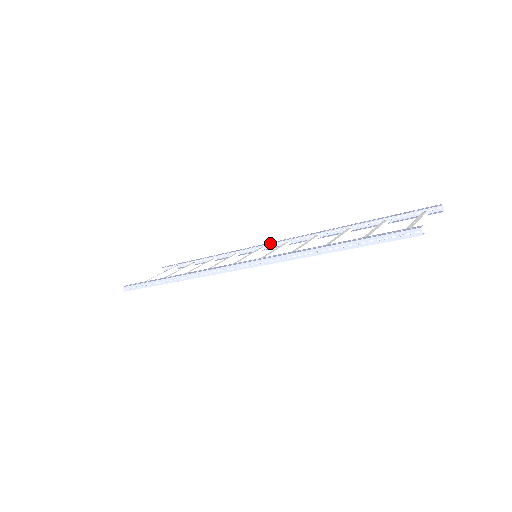
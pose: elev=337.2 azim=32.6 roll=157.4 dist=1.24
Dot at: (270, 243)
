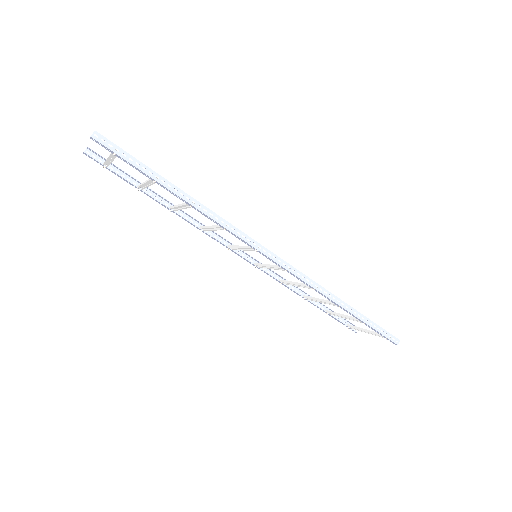
Dot at: occluded
